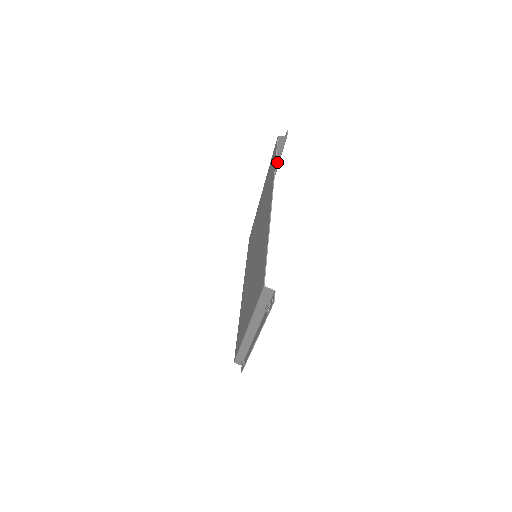
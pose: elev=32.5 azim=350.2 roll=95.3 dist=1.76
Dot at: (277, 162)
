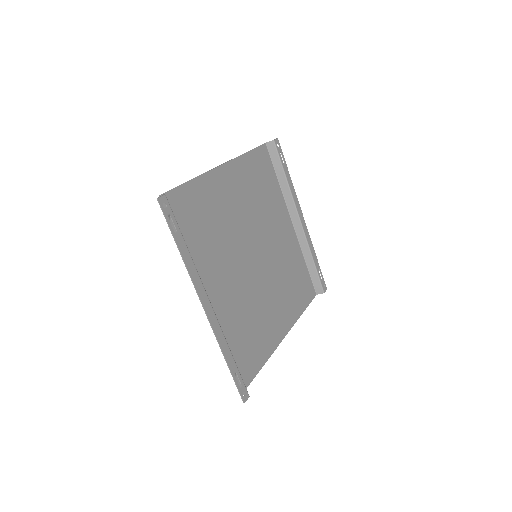
Dot at: (283, 175)
